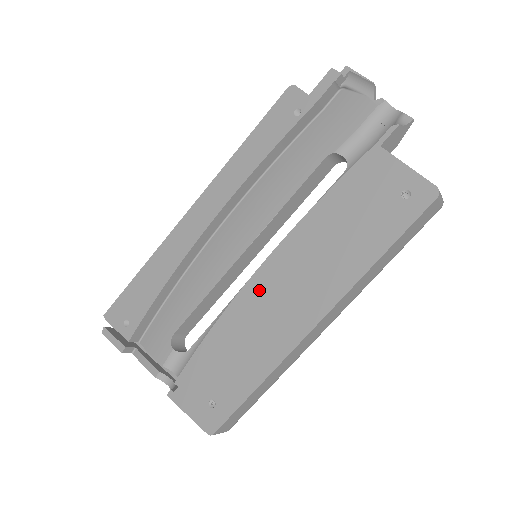
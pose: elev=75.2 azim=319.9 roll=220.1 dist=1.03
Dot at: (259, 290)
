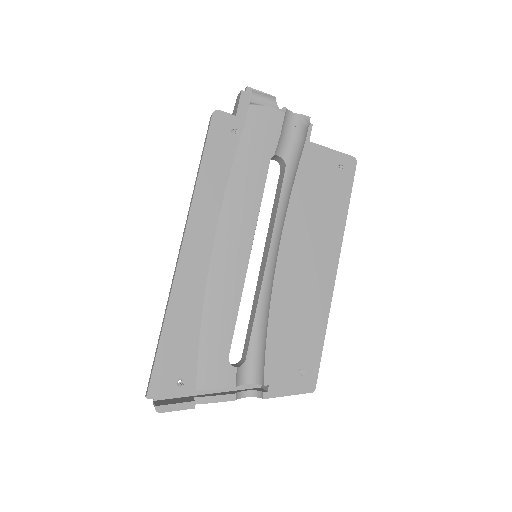
Dot at: (287, 275)
